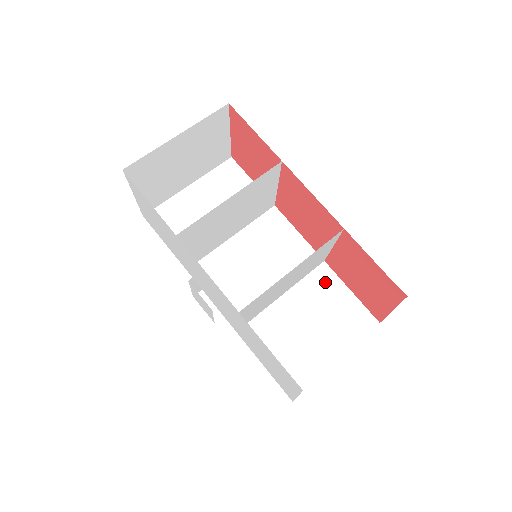
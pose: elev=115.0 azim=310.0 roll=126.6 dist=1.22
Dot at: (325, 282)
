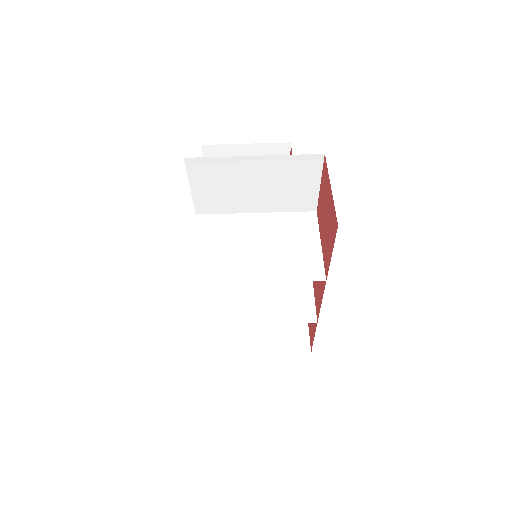
Dot at: occluded
